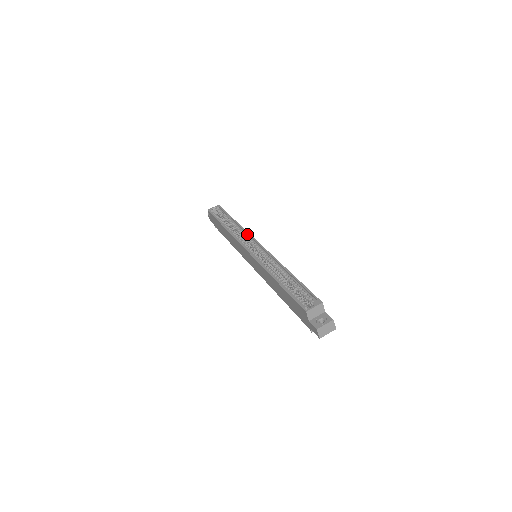
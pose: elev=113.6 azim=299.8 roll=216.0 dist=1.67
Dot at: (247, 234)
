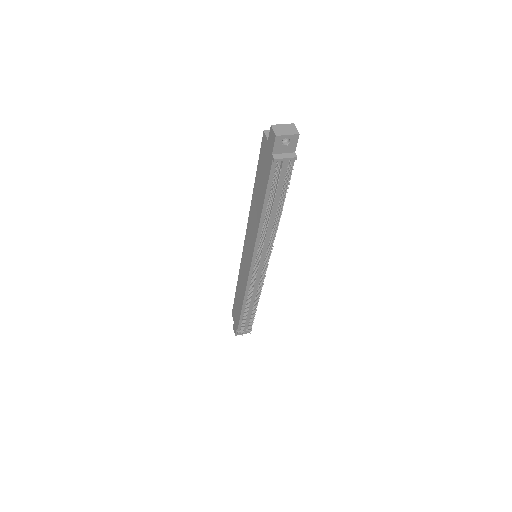
Dot at: occluded
